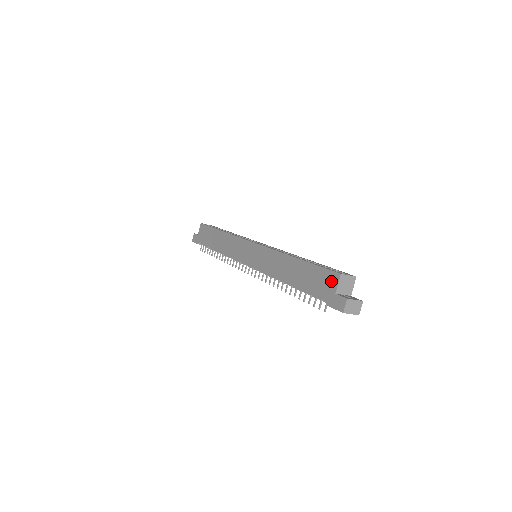
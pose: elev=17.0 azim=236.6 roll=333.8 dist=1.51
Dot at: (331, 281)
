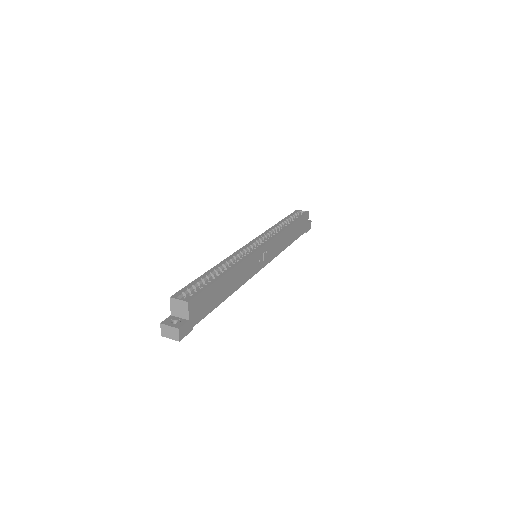
Dot at: occluded
